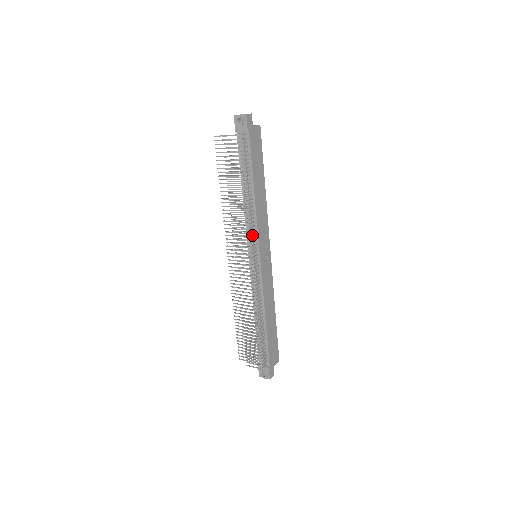
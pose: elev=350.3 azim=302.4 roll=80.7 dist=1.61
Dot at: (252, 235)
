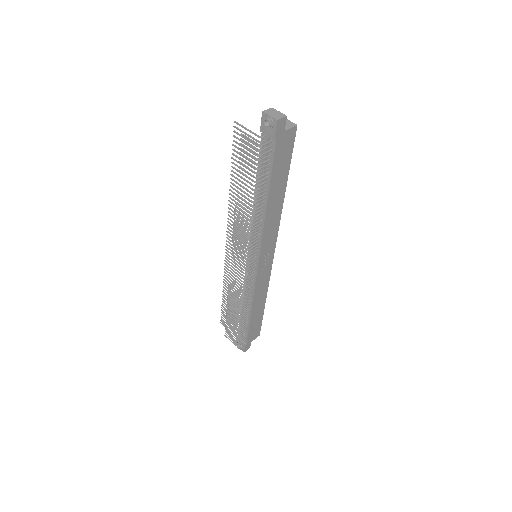
Dot at: (255, 242)
